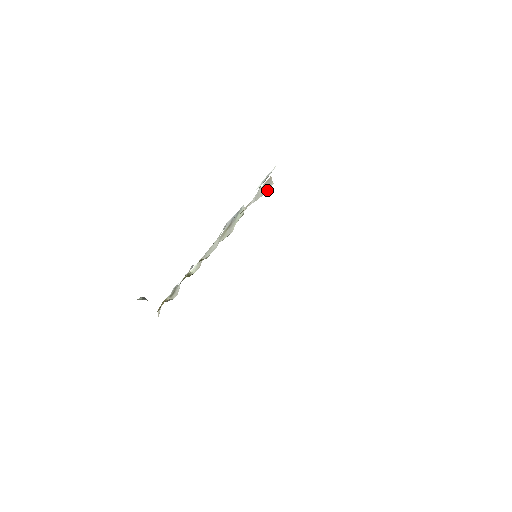
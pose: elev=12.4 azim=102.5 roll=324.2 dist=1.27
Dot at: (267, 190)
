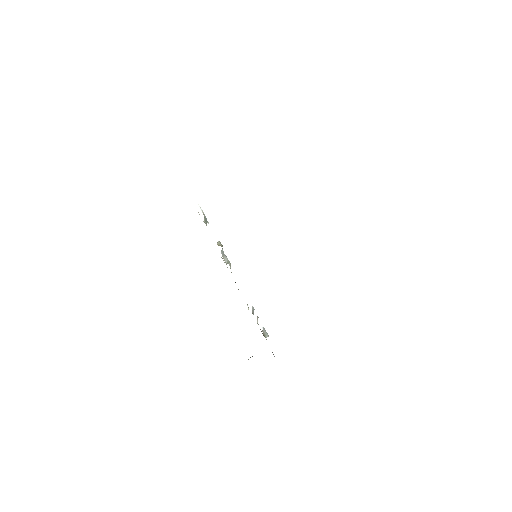
Dot at: occluded
